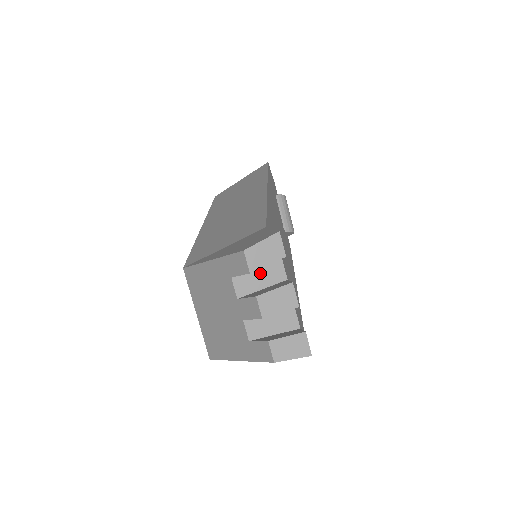
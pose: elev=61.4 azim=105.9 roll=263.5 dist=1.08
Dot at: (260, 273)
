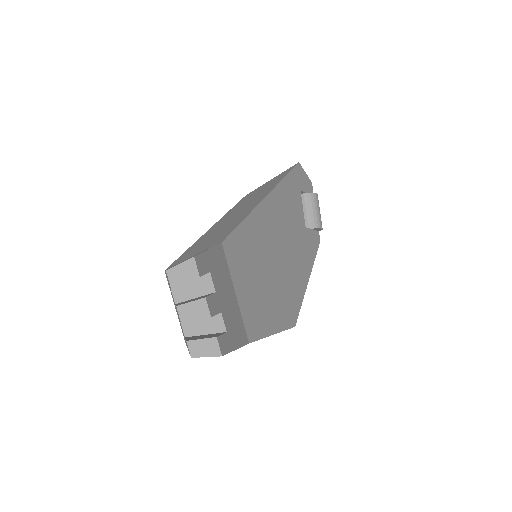
Dot at: (193, 285)
